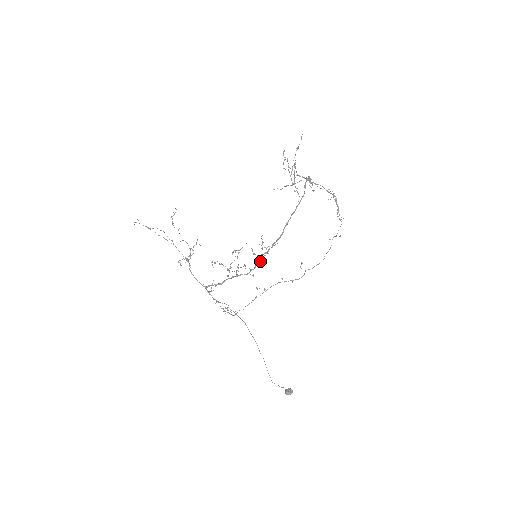
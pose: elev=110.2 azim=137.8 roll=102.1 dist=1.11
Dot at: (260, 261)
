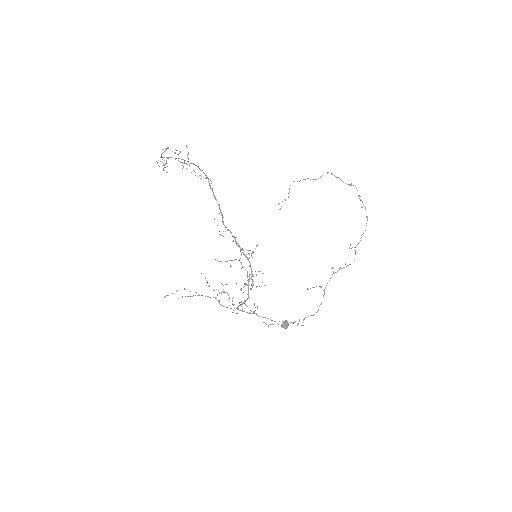
Dot at: (243, 252)
